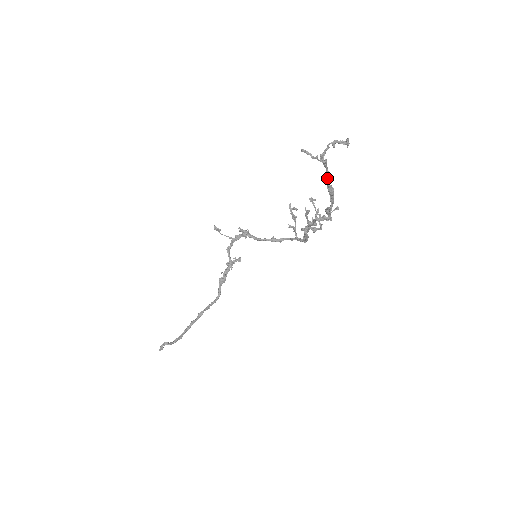
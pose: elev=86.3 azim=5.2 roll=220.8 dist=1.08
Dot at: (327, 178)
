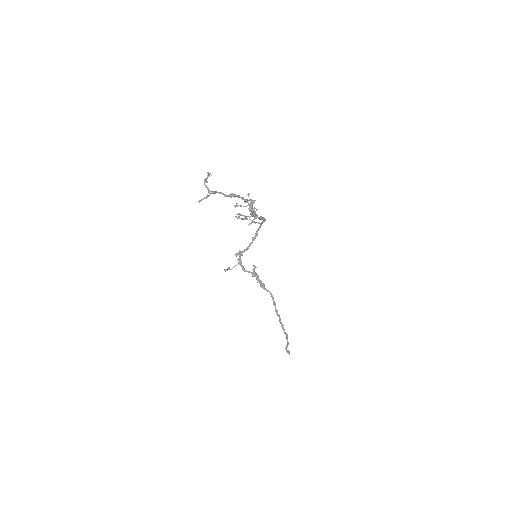
Dot at: (224, 195)
